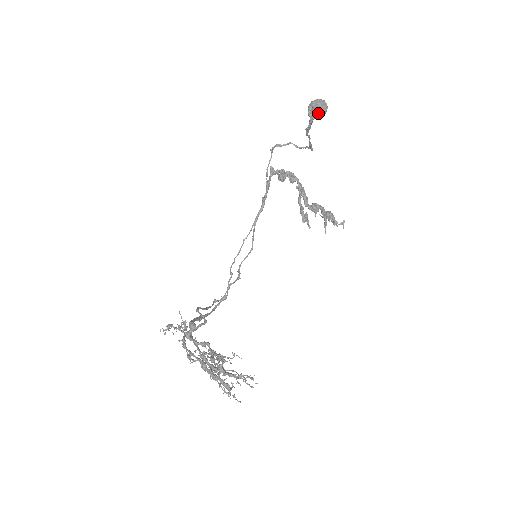
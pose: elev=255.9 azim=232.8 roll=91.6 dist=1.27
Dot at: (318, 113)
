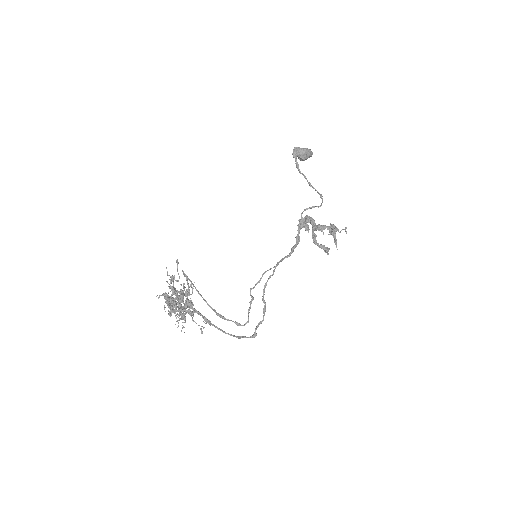
Dot at: (299, 151)
